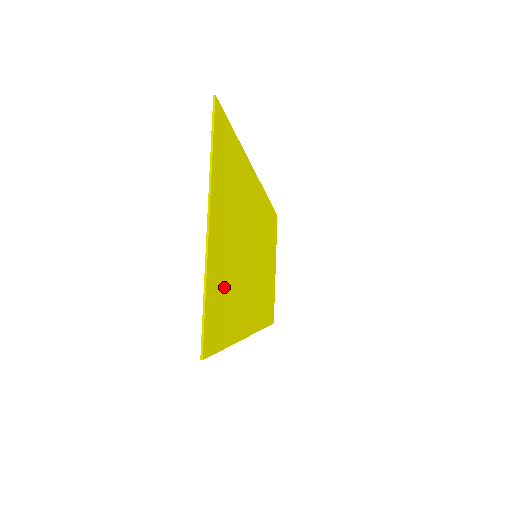
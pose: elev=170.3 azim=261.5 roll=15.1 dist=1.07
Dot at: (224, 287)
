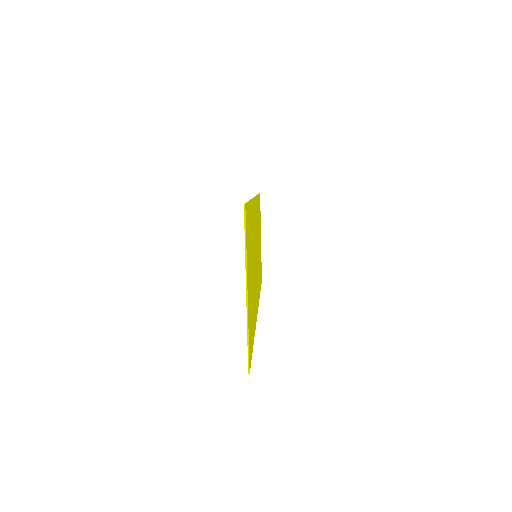
Dot at: (251, 314)
